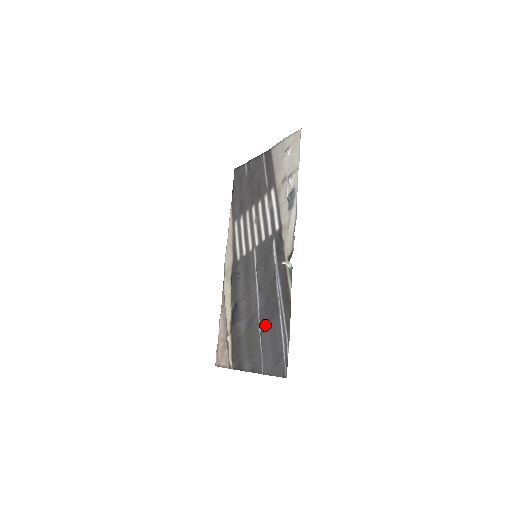
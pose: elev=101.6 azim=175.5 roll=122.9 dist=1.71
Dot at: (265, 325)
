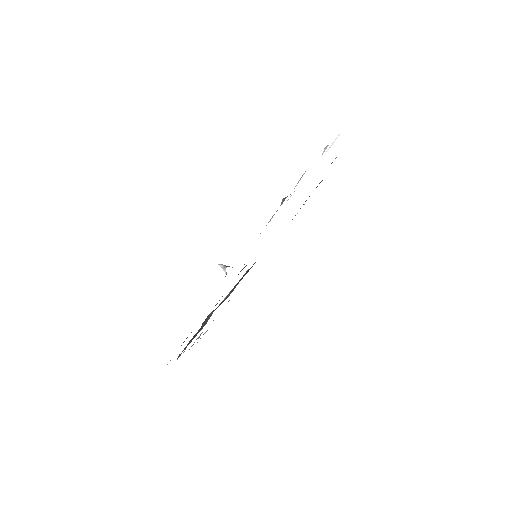
Dot at: occluded
